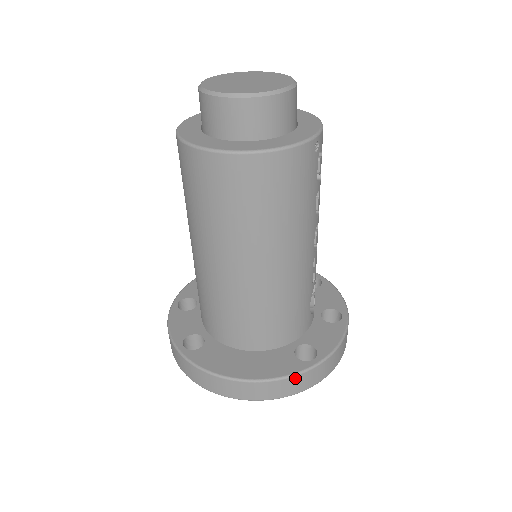
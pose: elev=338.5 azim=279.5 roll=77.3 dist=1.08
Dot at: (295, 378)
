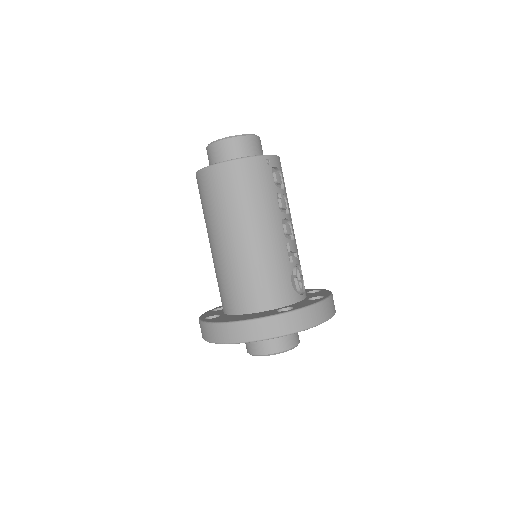
Dot at: (271, 319)
